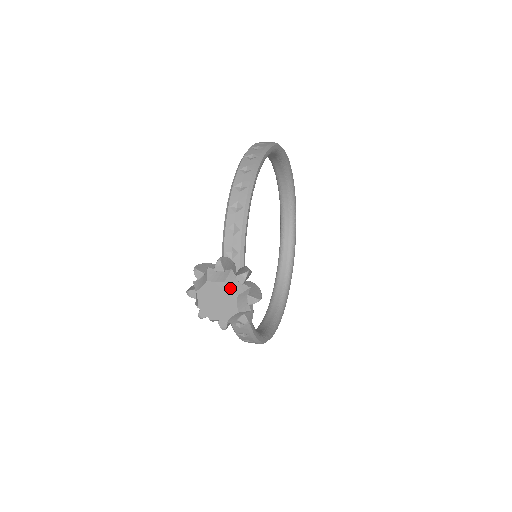
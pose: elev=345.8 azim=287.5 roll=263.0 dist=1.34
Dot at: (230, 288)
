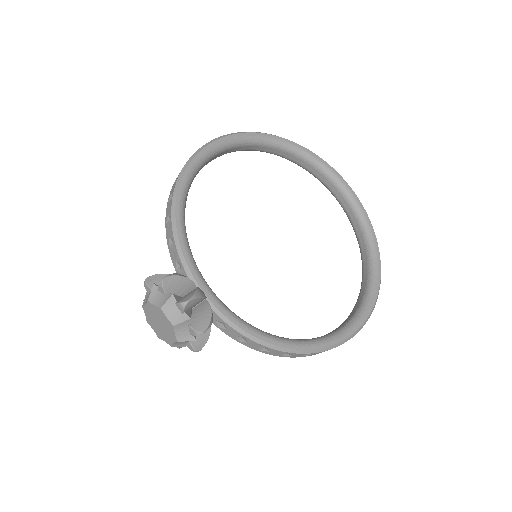
Dot at: (154, 304)
